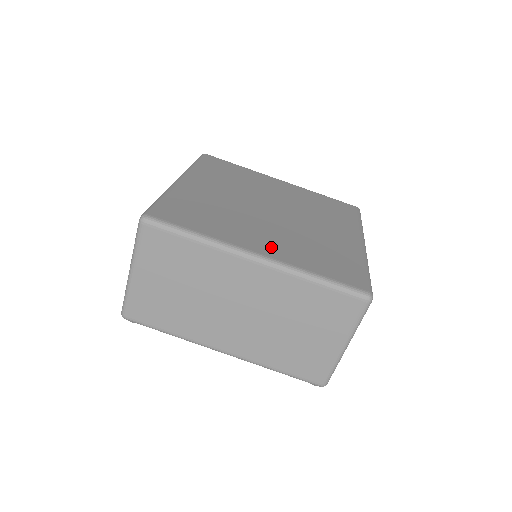
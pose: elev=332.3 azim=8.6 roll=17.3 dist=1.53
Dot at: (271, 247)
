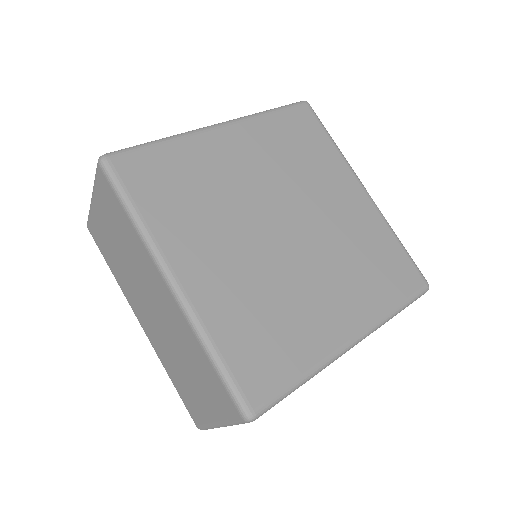
Dot at: (206, 279)
